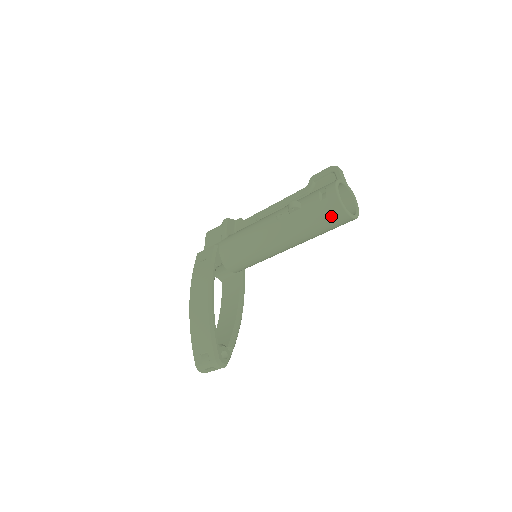
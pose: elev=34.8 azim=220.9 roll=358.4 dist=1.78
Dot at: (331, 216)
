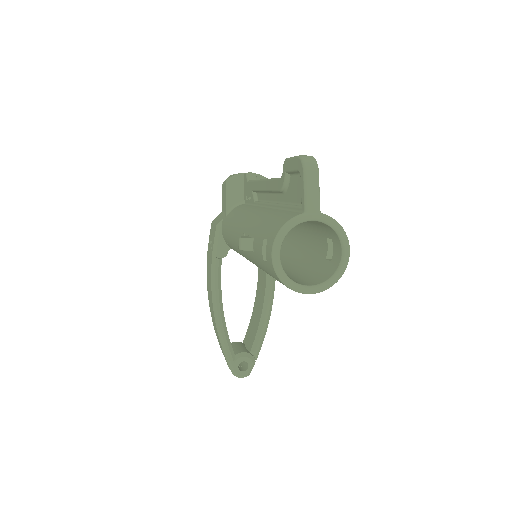
Dot at: occluded
